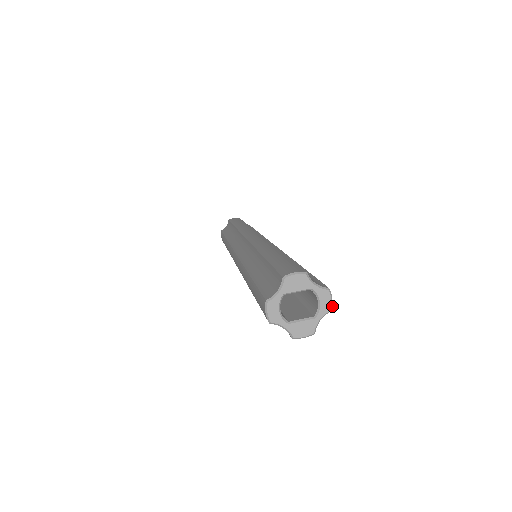
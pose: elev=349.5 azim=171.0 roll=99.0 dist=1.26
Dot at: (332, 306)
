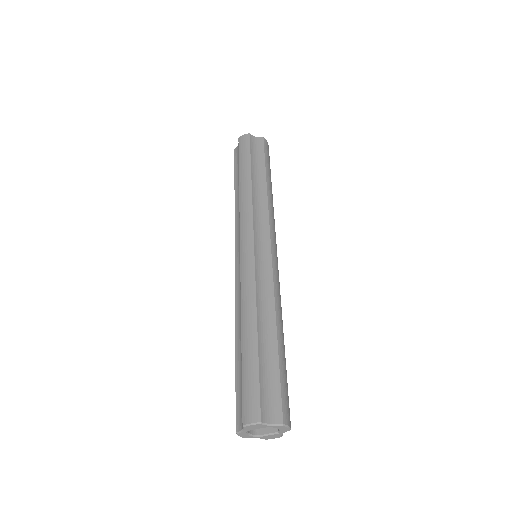
Dot at: (290, 428)
